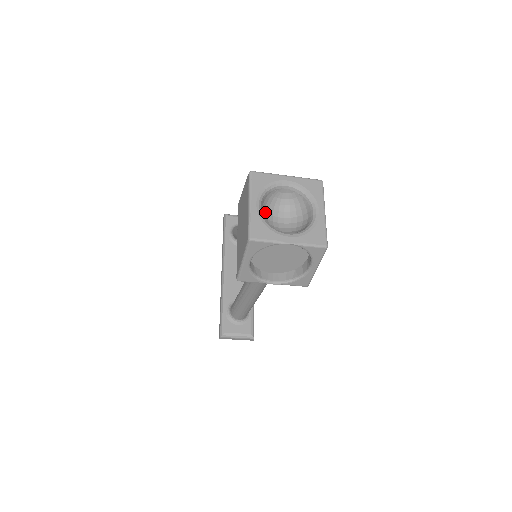
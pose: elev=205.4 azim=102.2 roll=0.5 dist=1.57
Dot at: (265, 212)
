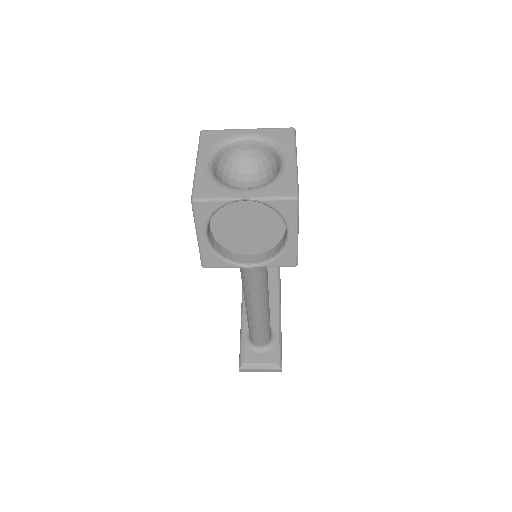
Dot at: (224, 175)
